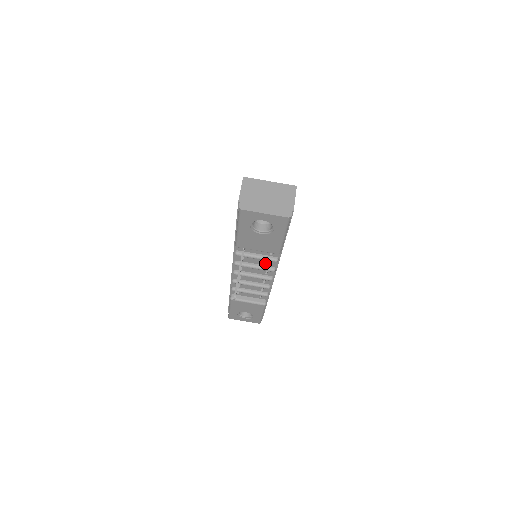
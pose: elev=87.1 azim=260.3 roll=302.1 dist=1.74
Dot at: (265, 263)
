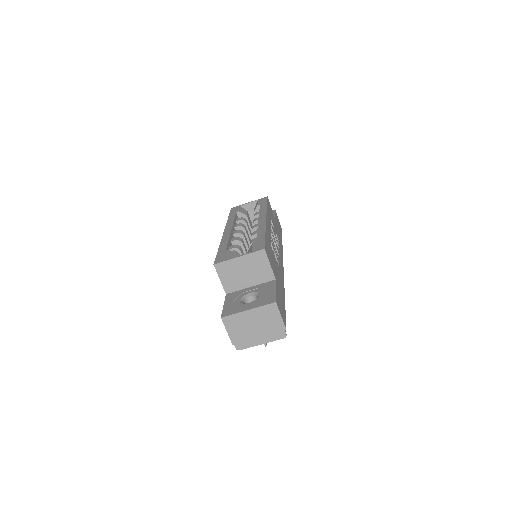
Dot at: occluded
